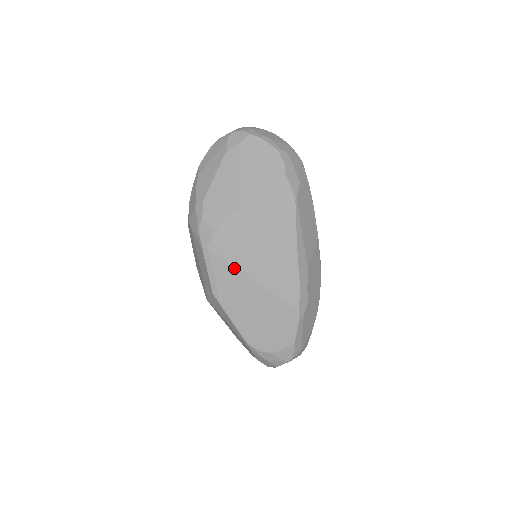
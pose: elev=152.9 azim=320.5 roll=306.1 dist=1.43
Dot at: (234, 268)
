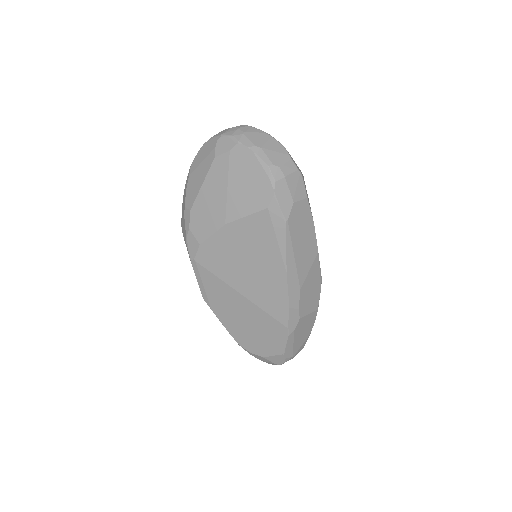
Dot at: (222, 281)
